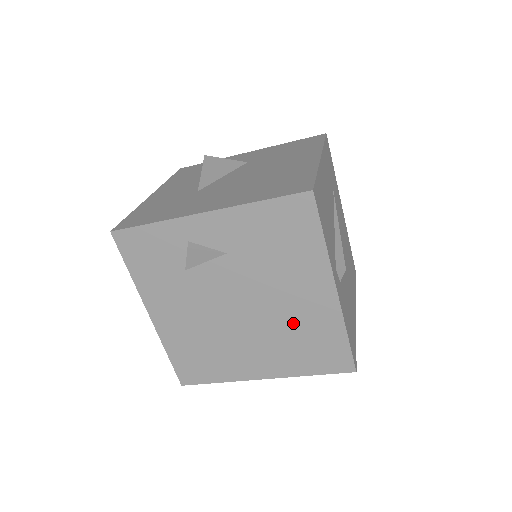
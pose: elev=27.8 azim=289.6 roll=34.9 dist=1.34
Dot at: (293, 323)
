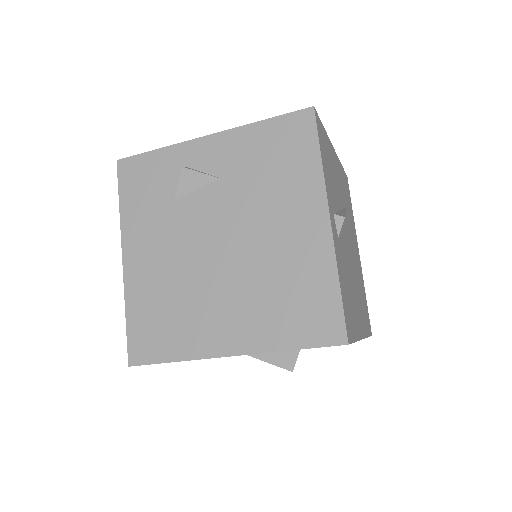
Dot at: (276, 266)
